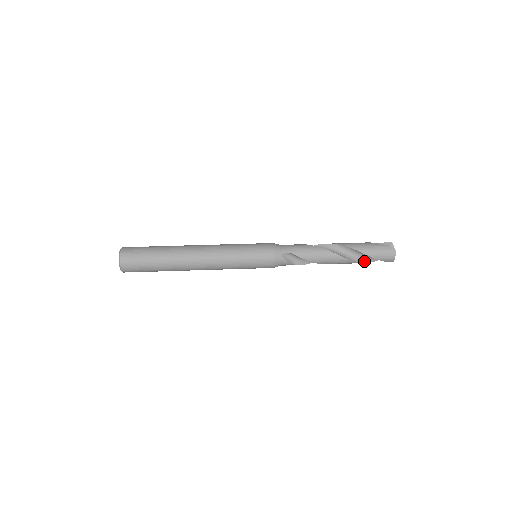
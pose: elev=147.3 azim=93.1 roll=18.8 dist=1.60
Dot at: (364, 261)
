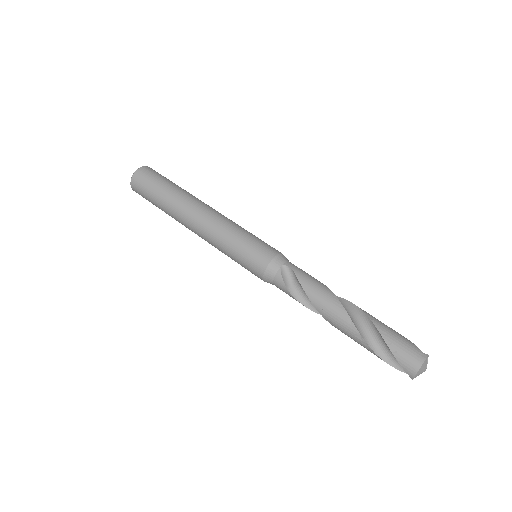
Dot at: (374, 348)
